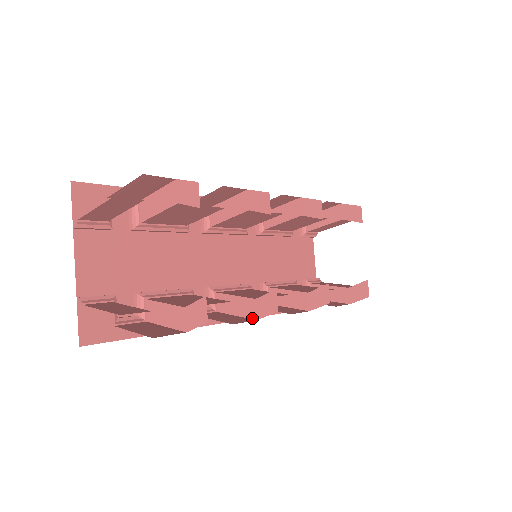
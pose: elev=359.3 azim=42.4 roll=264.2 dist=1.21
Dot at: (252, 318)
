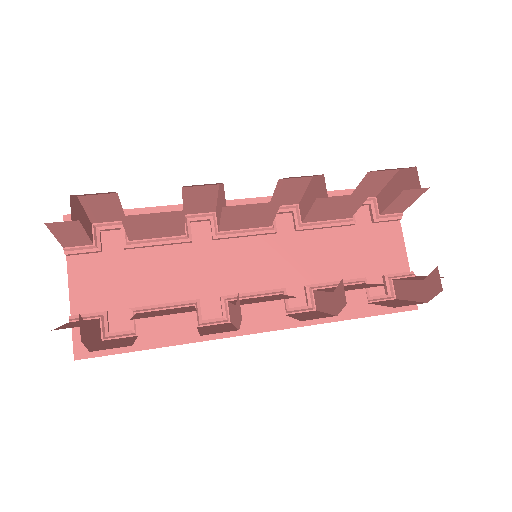
Dot at: (237, 328)
